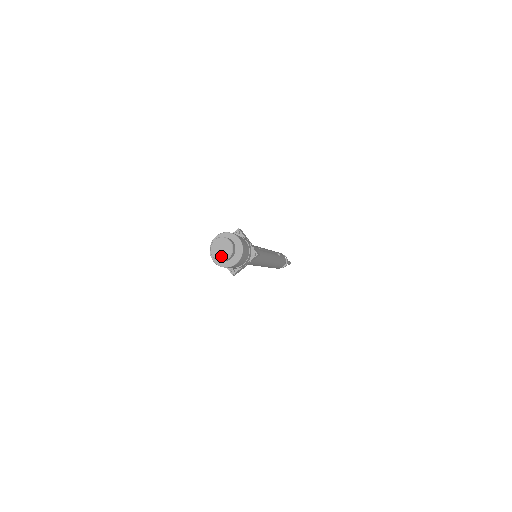
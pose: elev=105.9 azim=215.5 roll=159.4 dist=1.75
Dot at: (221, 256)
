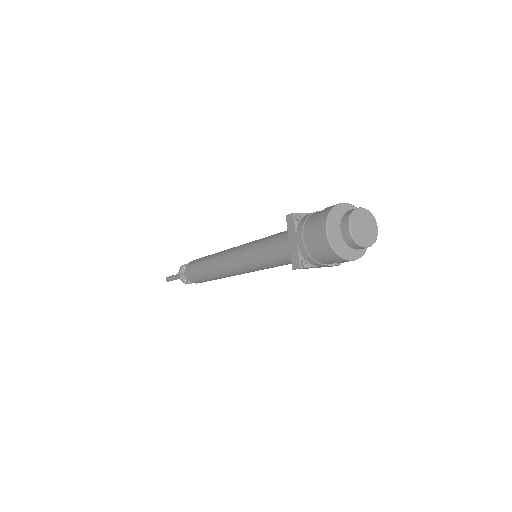
Dot at: (360, 236)
